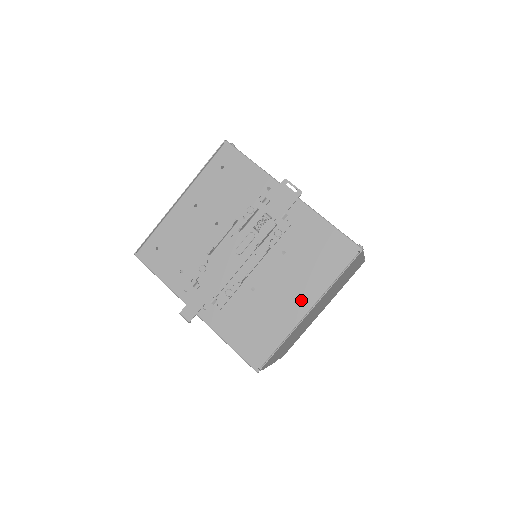
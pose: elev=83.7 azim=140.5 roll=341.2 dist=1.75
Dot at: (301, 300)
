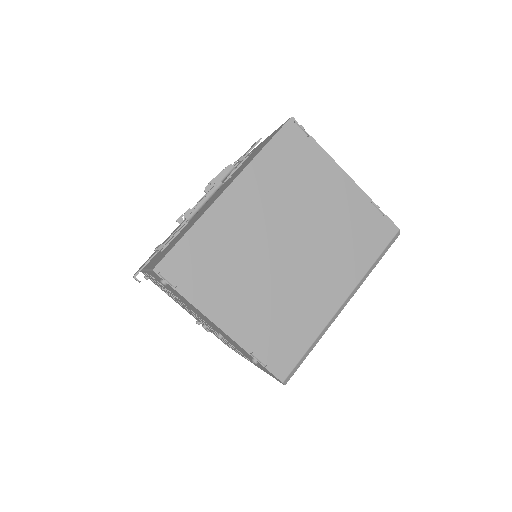
Dot at: occluded
